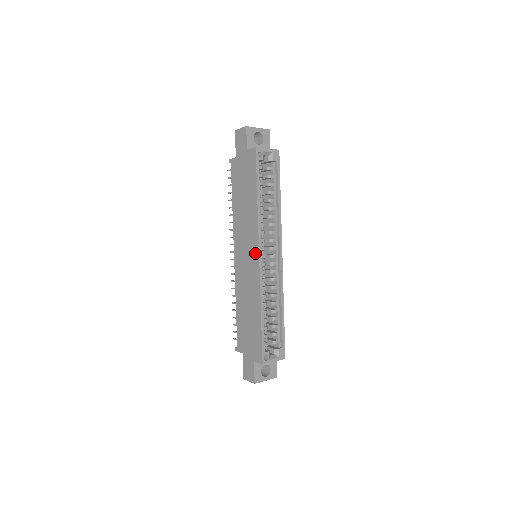
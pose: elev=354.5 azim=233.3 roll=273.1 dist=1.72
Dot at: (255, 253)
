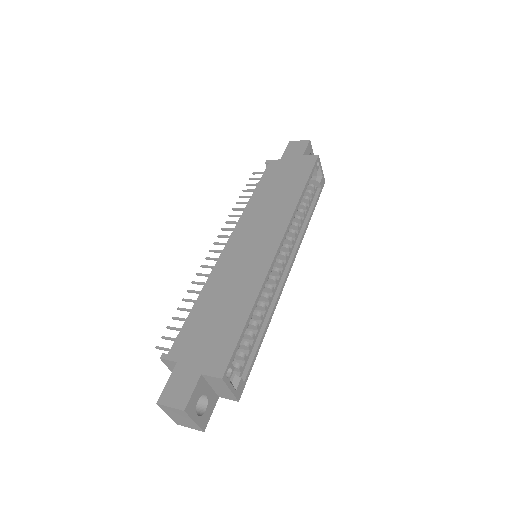
Dot at: (274, 240)
